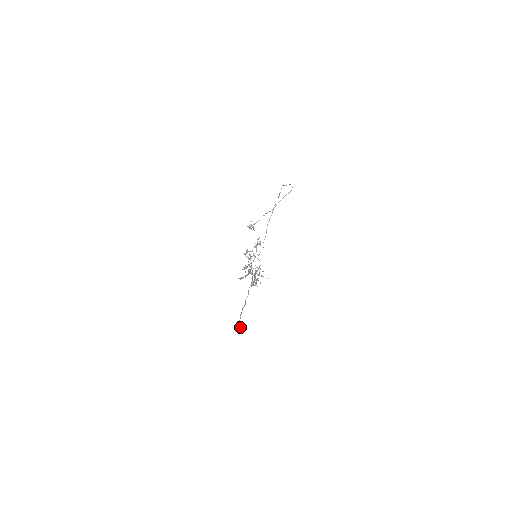
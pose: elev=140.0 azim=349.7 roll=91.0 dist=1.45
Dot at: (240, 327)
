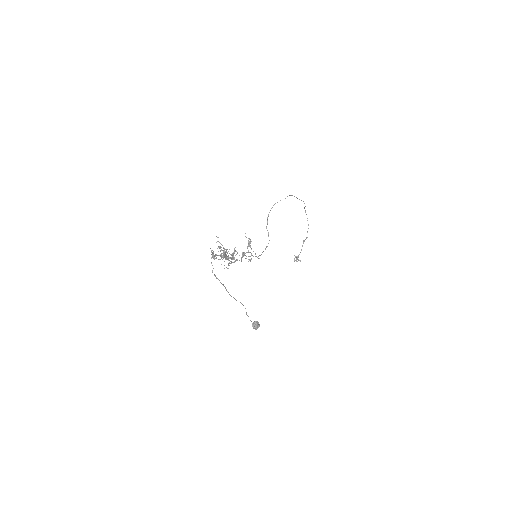
Dot at: (257, 324)
